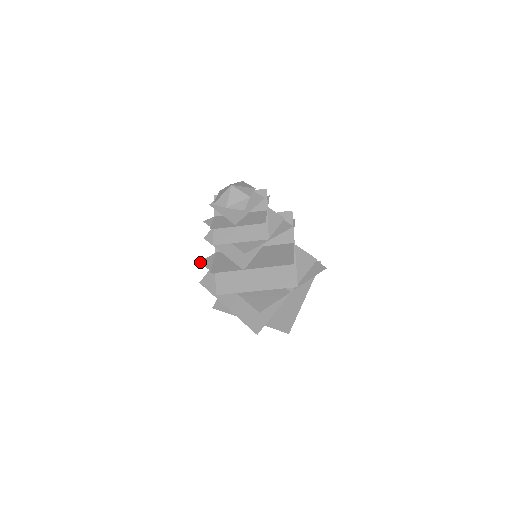
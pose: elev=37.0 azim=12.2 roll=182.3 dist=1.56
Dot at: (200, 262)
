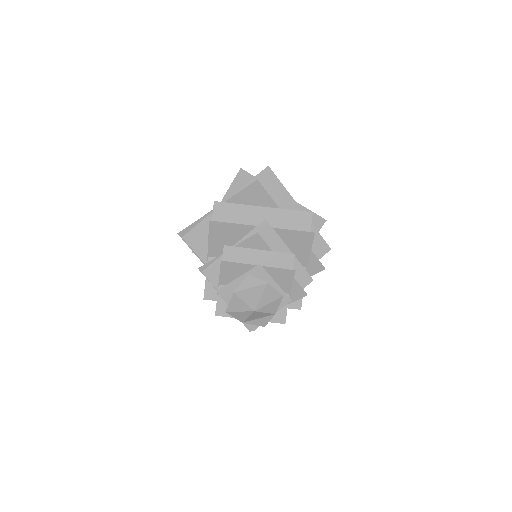
Dot at: occluded
